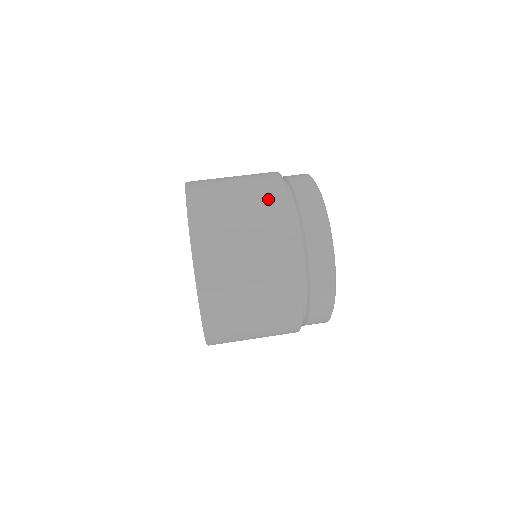
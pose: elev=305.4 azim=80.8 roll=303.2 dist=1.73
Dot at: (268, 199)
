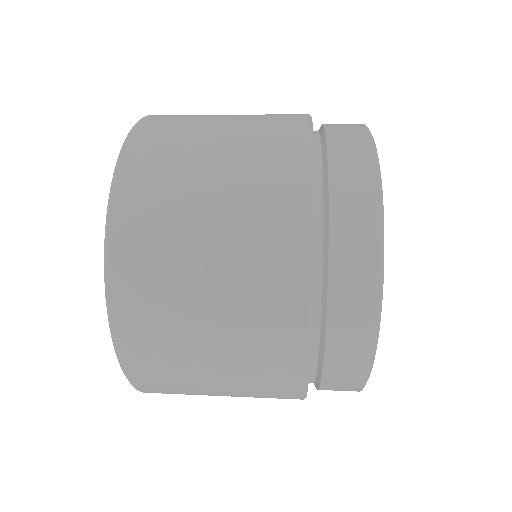
Dot at: occluded
